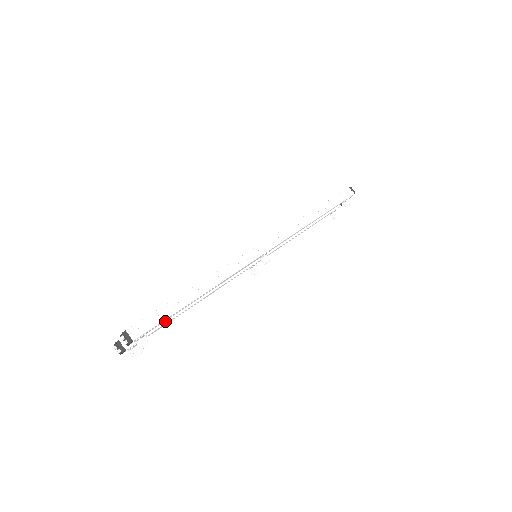
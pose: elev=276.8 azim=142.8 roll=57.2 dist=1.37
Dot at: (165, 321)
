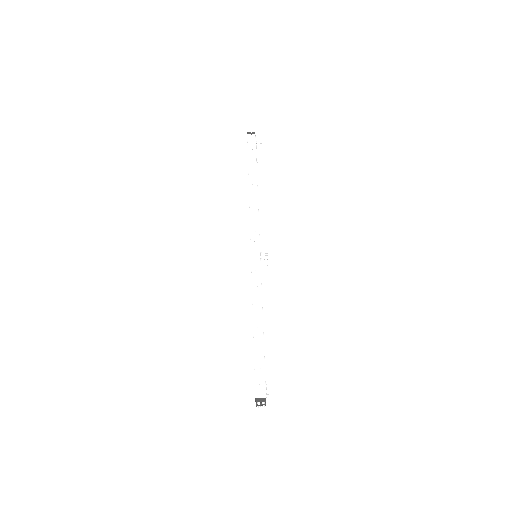
Dot at: occluded
